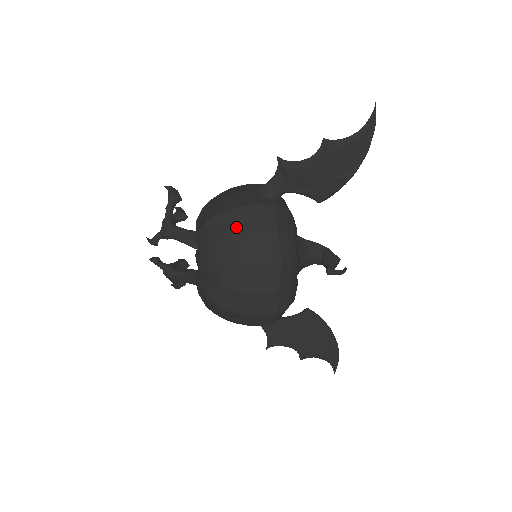
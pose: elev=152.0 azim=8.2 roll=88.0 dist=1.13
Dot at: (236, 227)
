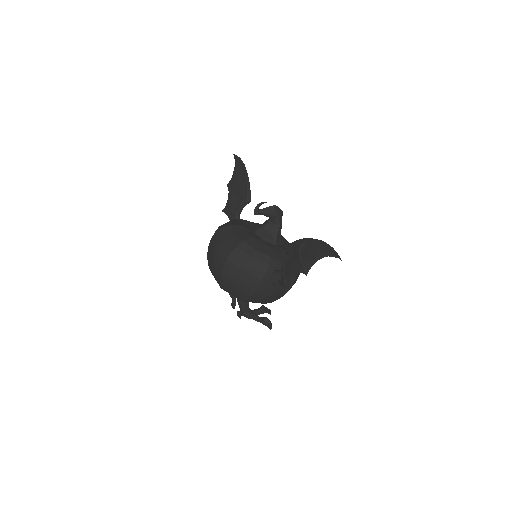
Dot at: occluded
